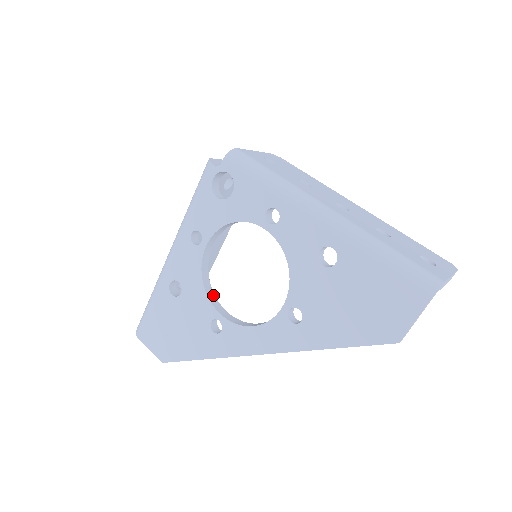
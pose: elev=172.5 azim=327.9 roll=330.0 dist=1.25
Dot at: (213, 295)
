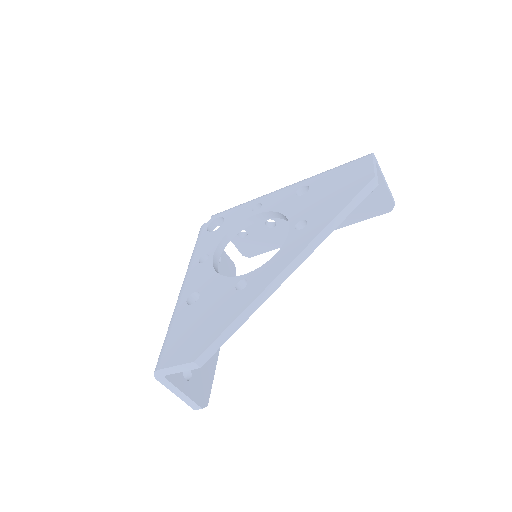
Dot at: occluded
